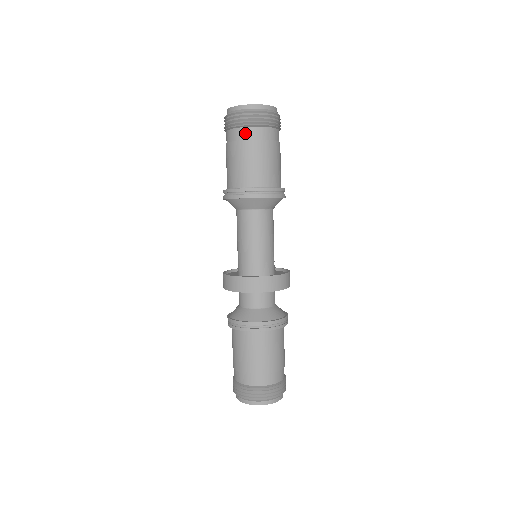
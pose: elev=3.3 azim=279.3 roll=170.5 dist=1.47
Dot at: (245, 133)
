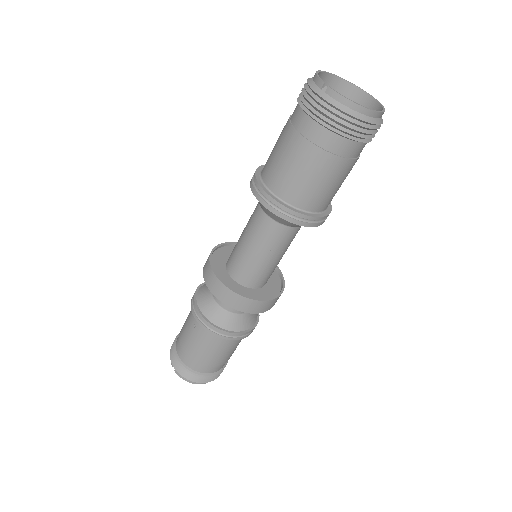
Dot at: (353, 149)
